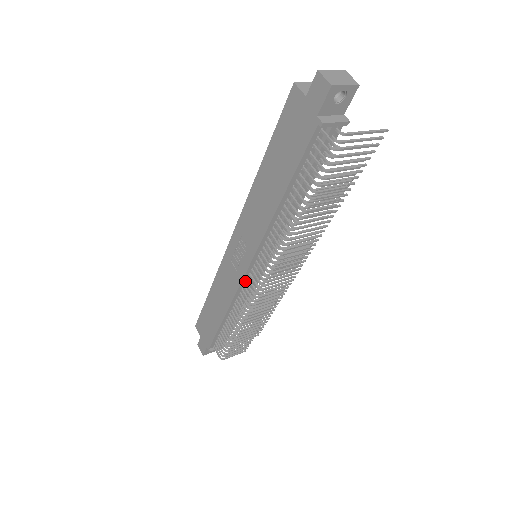
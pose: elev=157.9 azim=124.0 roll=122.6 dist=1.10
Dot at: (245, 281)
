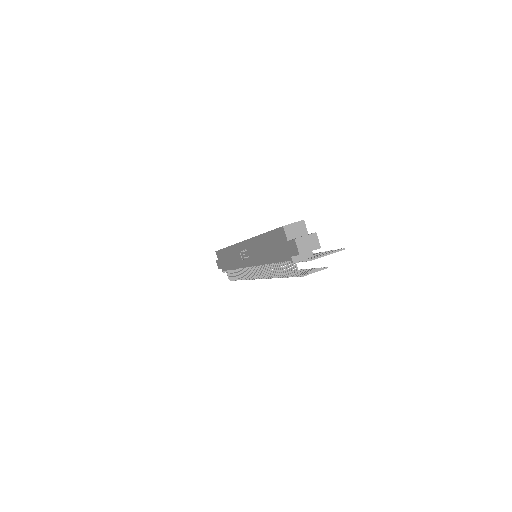
Dot at: occluded
